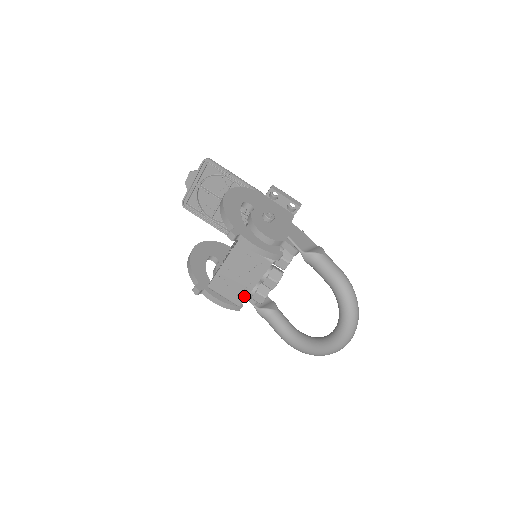
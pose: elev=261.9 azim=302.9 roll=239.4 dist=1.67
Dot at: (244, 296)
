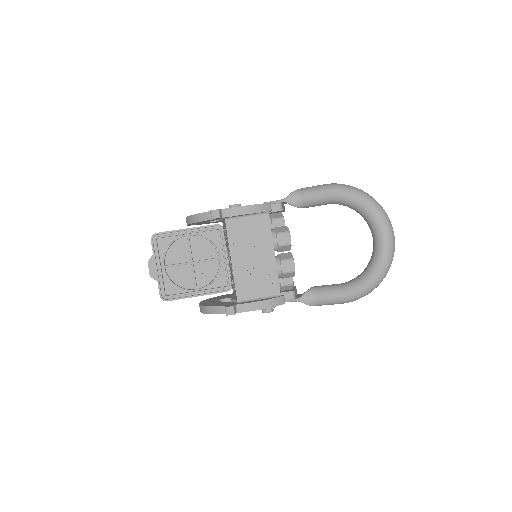
Dot at: (275, 277)
